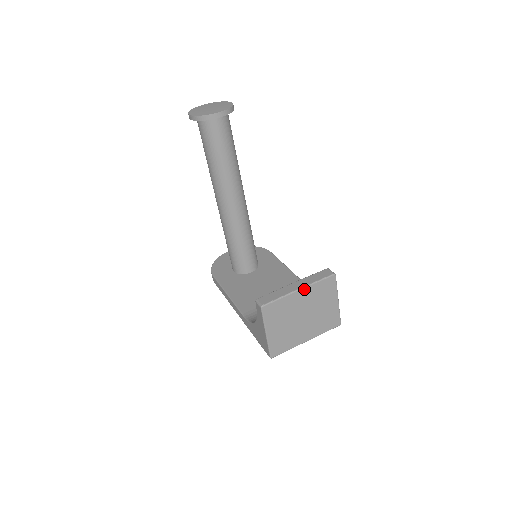
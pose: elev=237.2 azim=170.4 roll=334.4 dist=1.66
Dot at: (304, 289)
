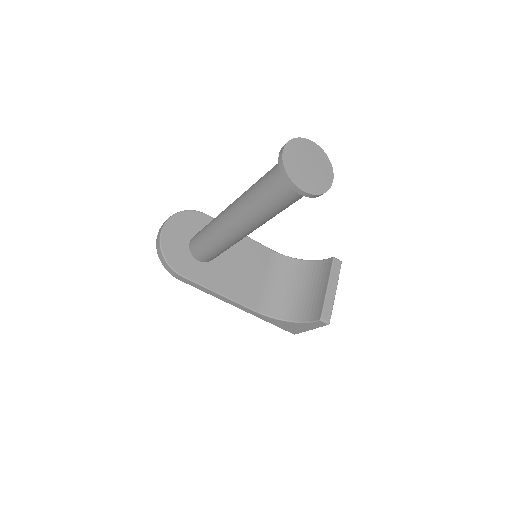
Dot at: (336, 288)
